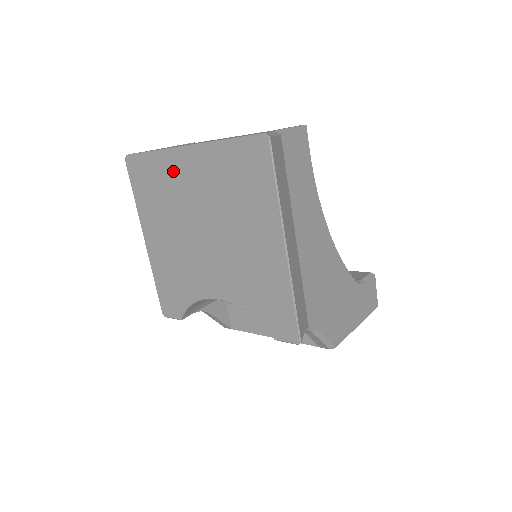
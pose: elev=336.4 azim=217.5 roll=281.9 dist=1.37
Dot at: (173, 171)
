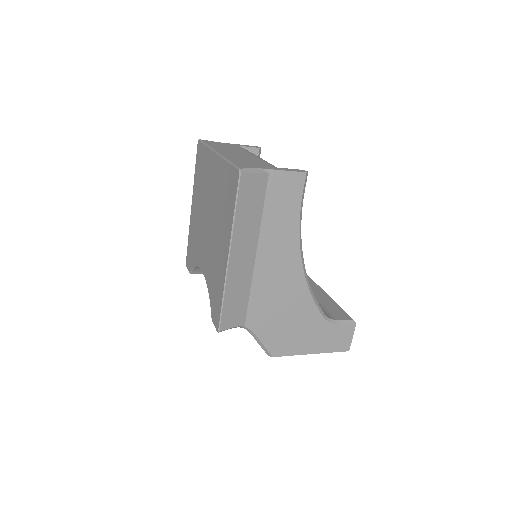
Dot at: (209, 166)
